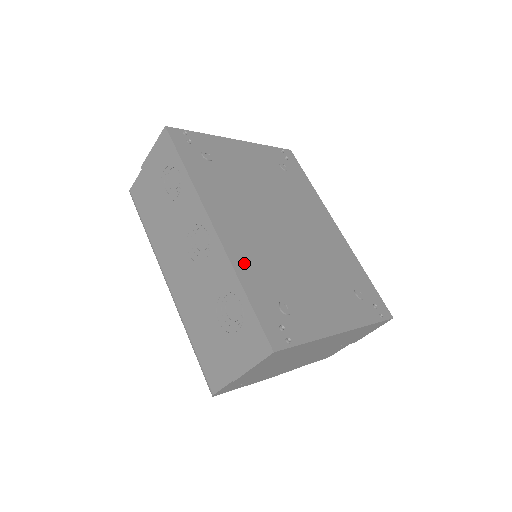
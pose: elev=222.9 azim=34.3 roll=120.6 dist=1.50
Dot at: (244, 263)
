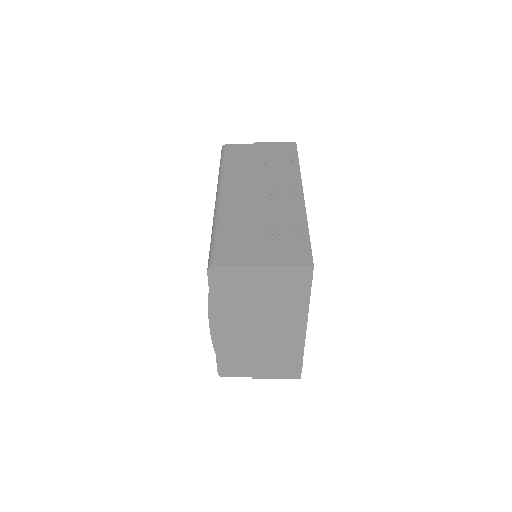
Dot at: occluded
